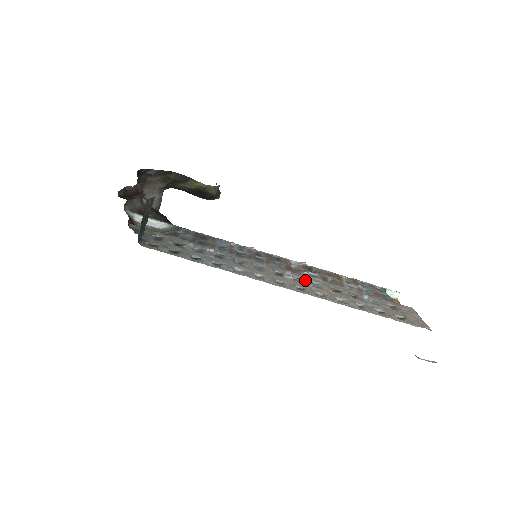
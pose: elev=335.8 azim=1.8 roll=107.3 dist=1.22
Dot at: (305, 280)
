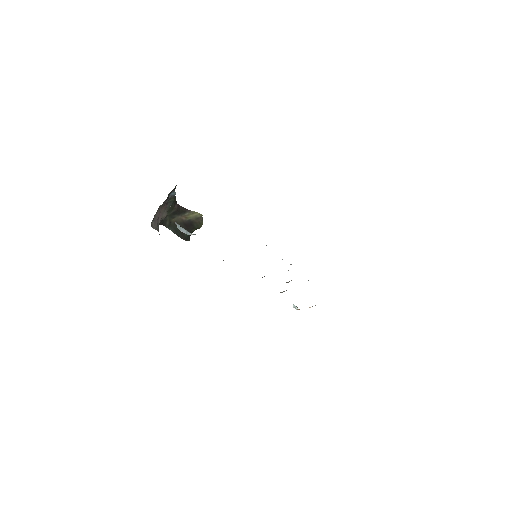
Dot at: (291, 264)
